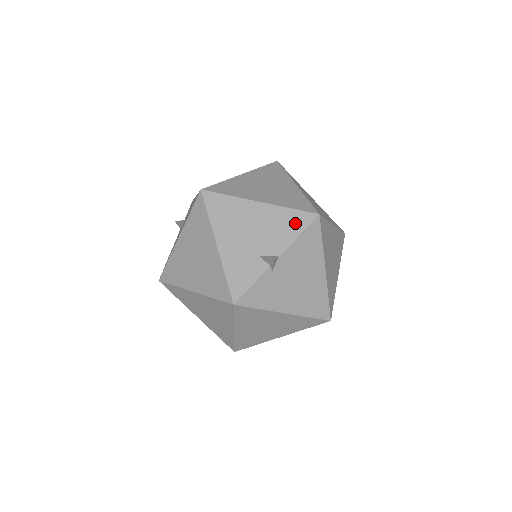
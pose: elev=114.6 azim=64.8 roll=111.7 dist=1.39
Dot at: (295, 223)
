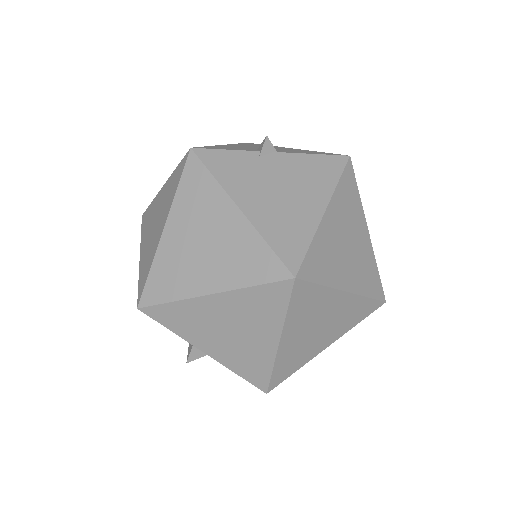
Dot at: (317, 153)
